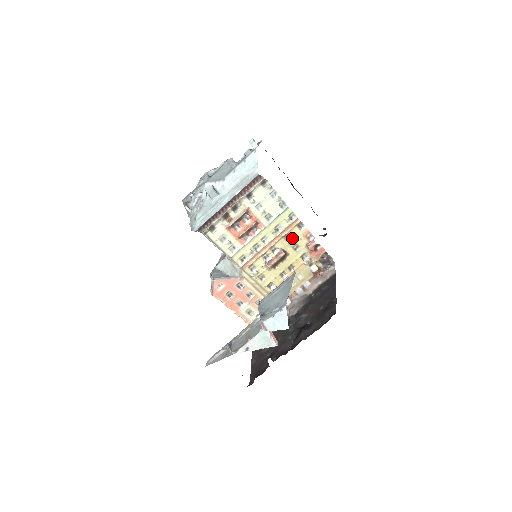
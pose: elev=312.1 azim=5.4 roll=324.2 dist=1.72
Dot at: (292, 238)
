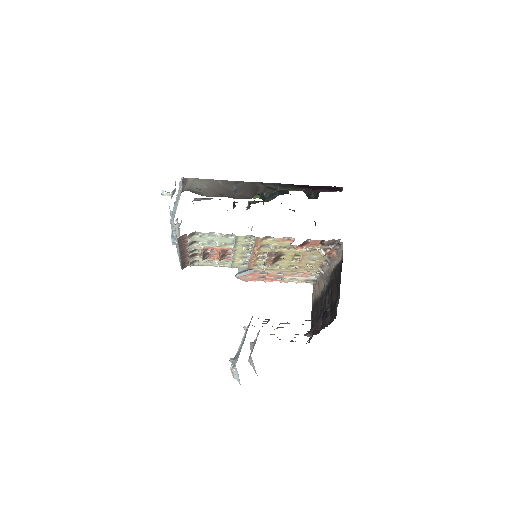
Dot at: (271, 245)
